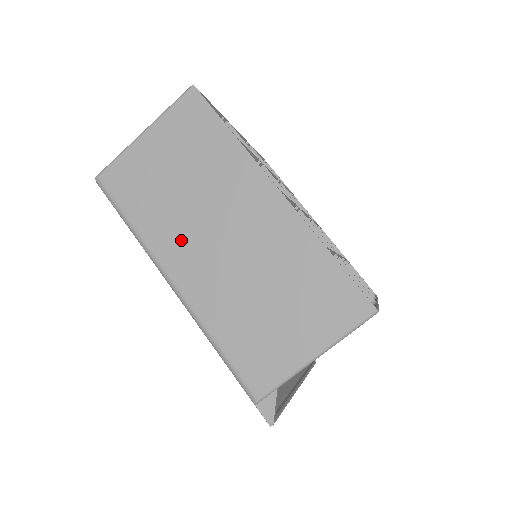
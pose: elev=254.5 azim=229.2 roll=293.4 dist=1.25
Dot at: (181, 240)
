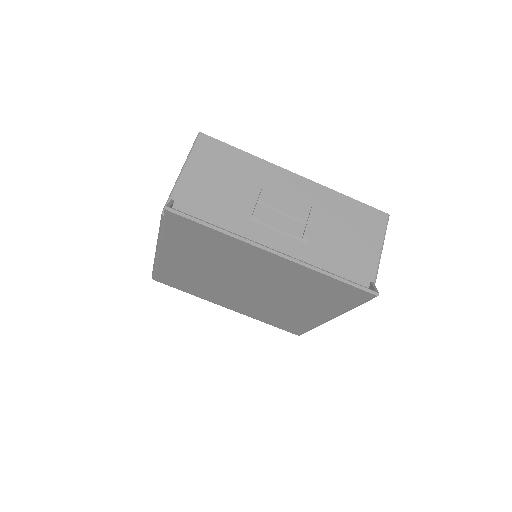
Dot at: occluded
